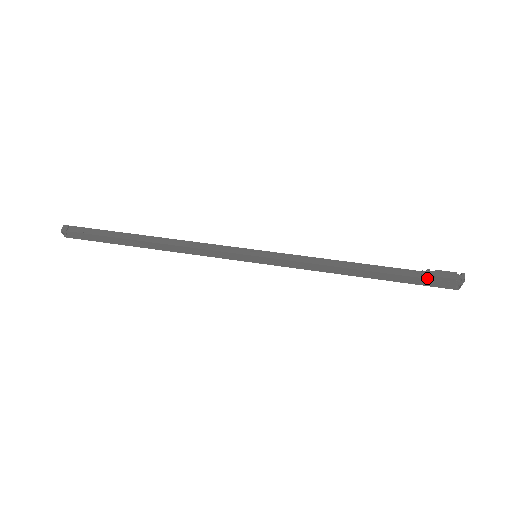
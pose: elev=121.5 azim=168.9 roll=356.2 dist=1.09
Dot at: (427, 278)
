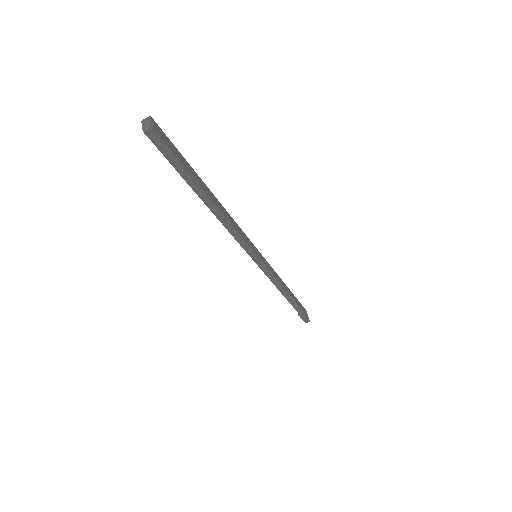
Dot at: (298, 313)
